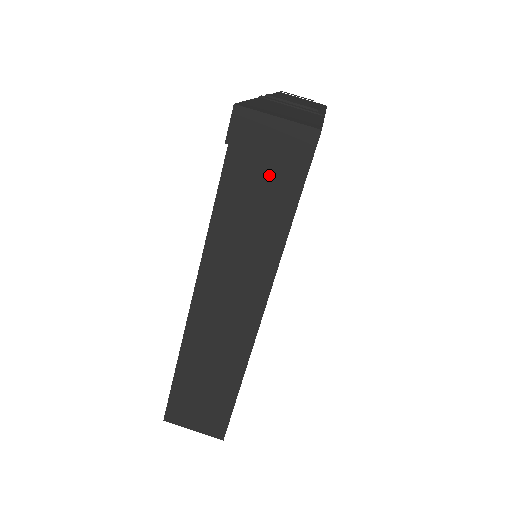
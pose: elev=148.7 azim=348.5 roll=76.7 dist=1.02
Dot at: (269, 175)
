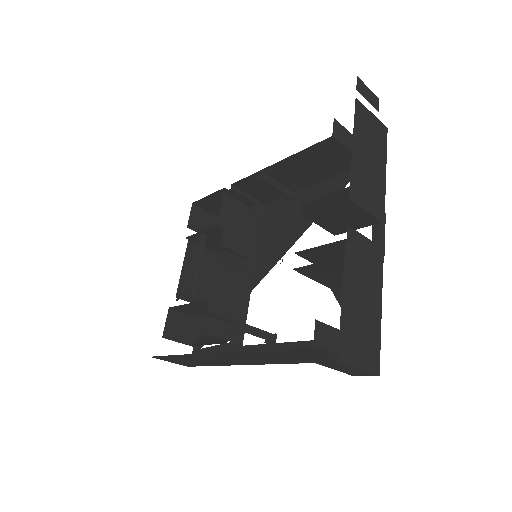
Dot at: (324, 356)
